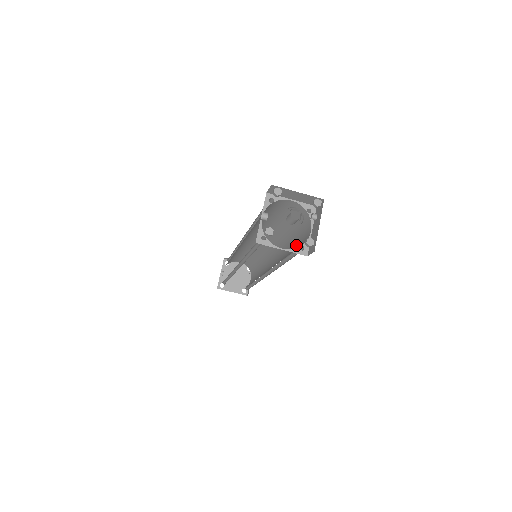
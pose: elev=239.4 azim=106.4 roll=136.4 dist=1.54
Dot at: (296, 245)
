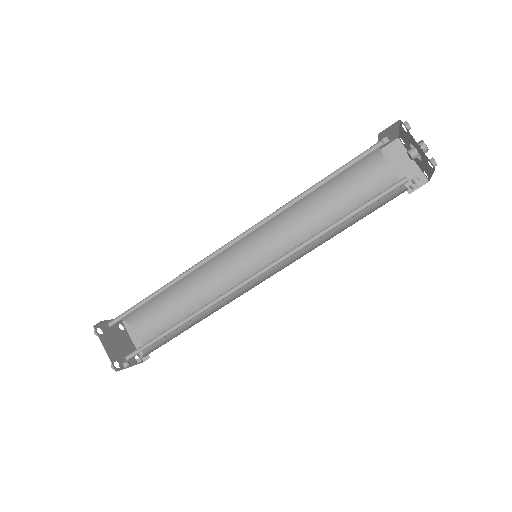
Dot at: occluded
